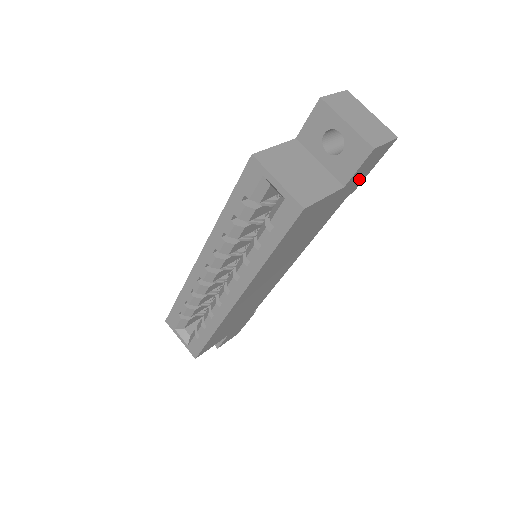
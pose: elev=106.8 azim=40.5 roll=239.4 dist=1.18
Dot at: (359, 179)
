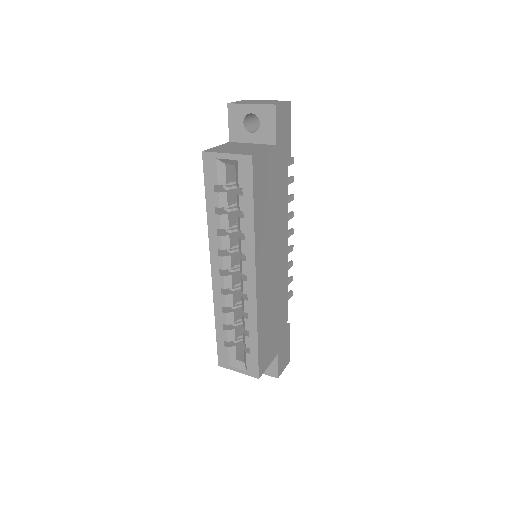
Dot at: (285, 142)
